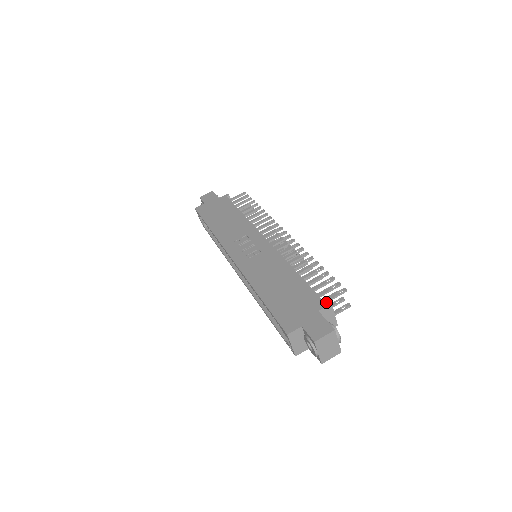
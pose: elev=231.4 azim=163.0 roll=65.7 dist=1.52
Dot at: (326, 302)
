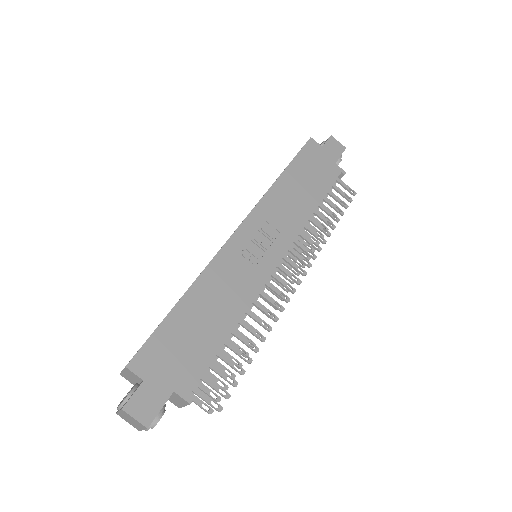
Dot at: (190, 396)
